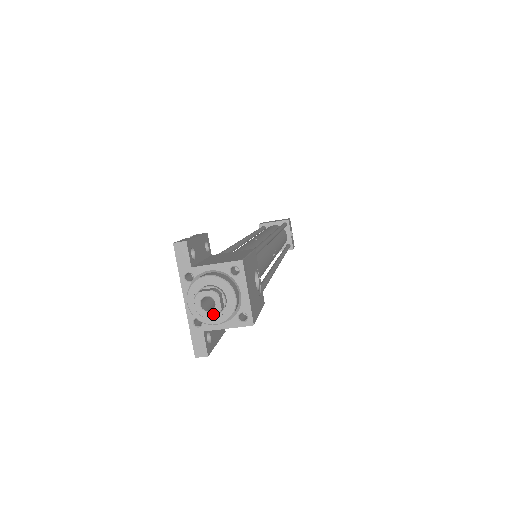
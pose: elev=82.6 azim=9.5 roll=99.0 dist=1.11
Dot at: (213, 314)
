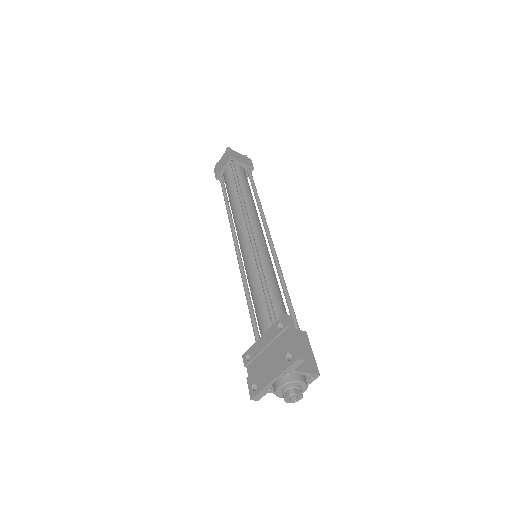
Dot at: (291, 402)
